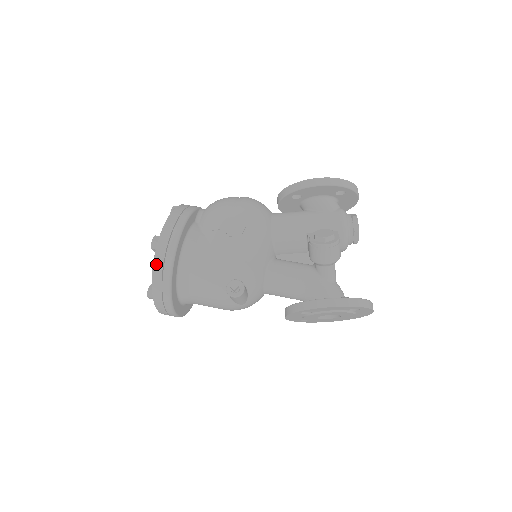
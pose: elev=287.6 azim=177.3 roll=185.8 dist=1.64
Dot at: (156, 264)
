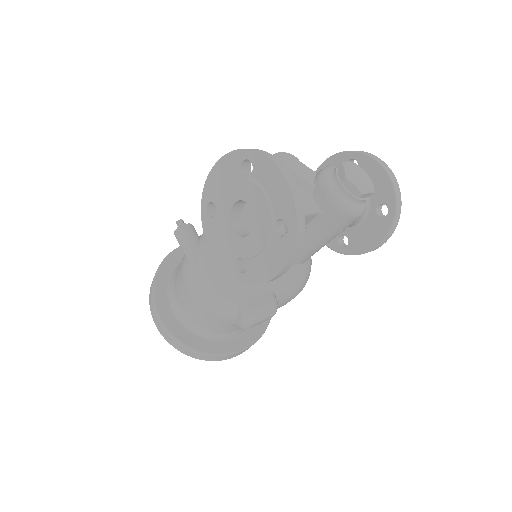
Dot at: occluded
